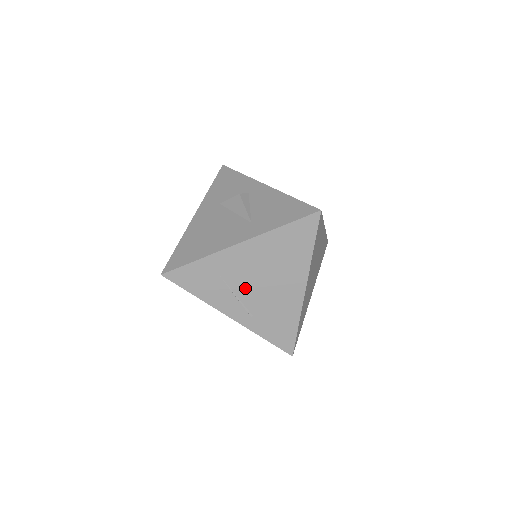
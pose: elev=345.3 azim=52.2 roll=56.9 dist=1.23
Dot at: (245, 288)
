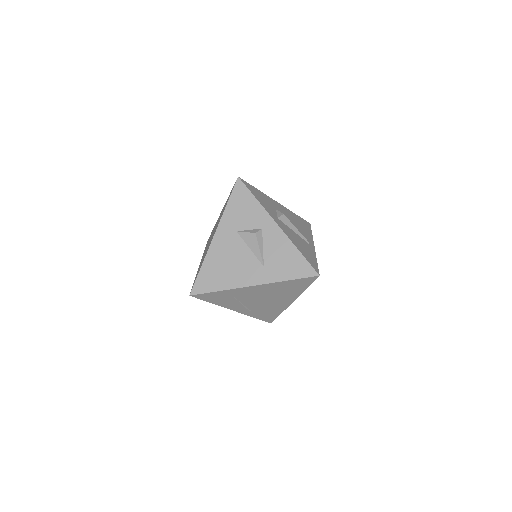
Dot at: (250, 301)
